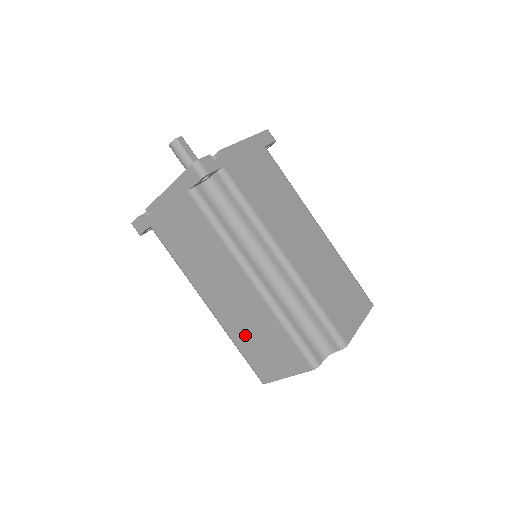
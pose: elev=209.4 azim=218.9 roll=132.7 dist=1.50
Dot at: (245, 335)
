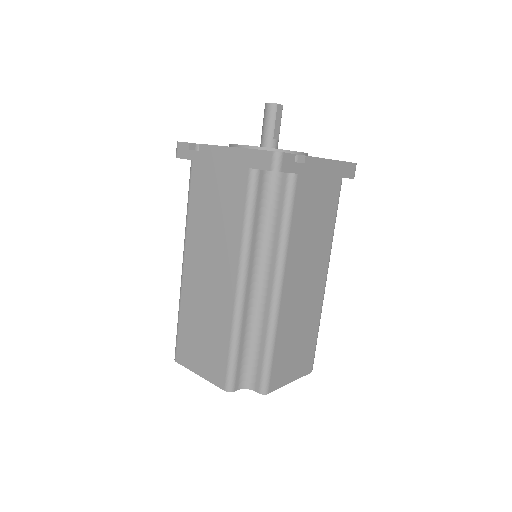
Dot at: (194, 315)
